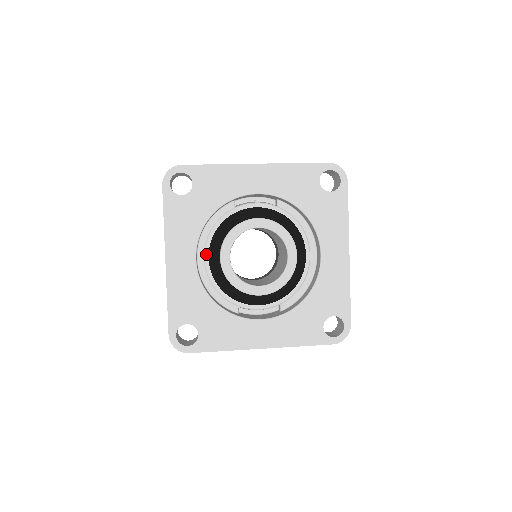
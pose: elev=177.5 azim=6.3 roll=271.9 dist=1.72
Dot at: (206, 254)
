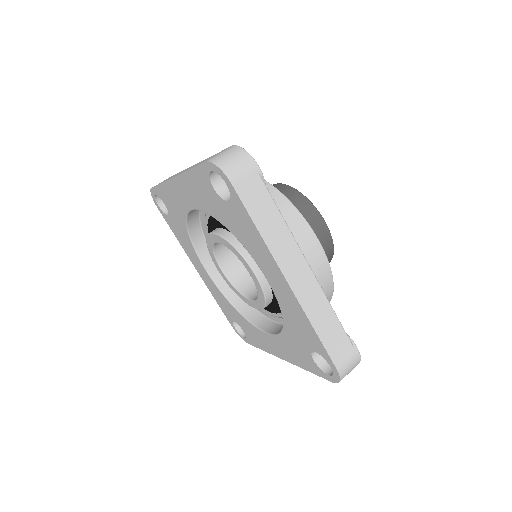
Dot at: occluded
